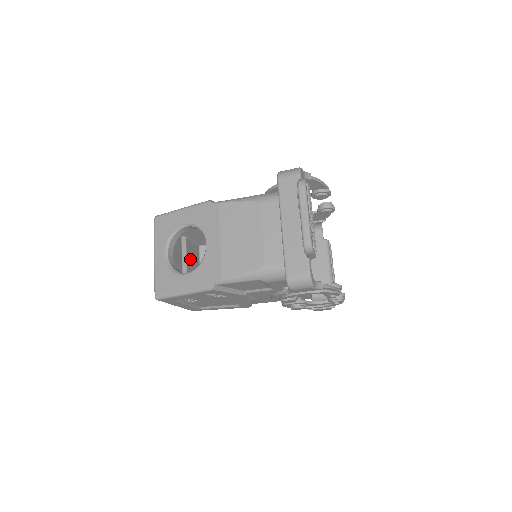
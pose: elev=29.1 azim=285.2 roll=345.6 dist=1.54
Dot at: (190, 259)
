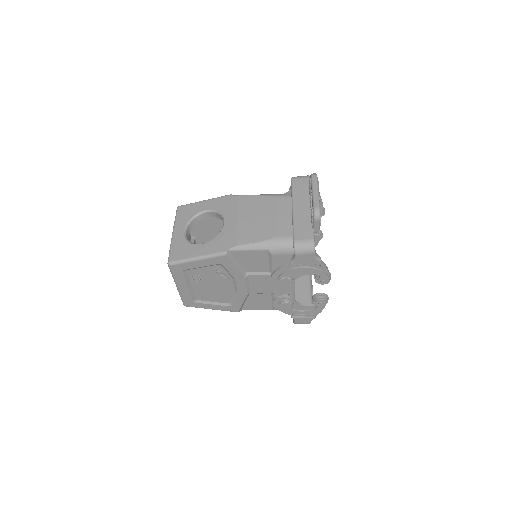
Dot at: occluded
